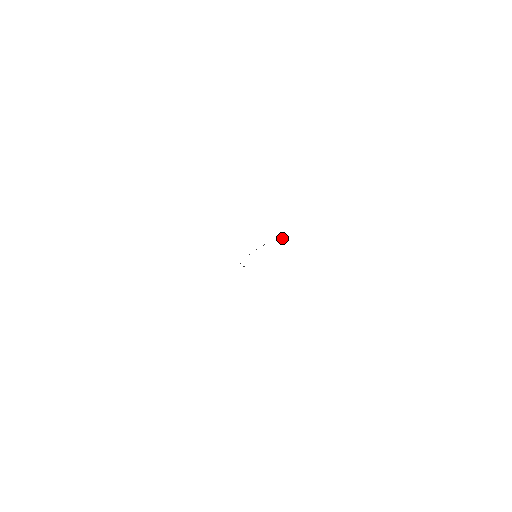
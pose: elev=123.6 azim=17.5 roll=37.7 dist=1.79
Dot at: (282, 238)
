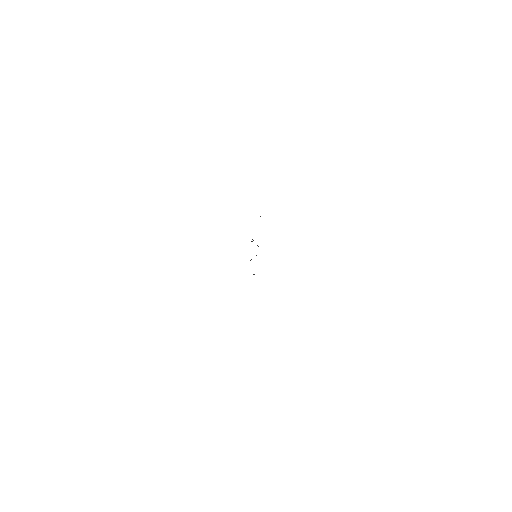
Dot at: occluded
